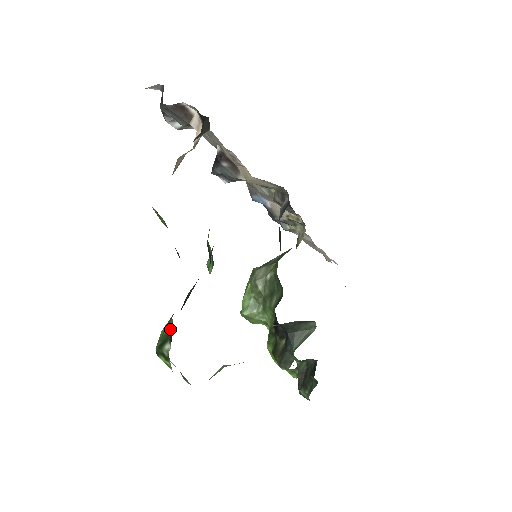
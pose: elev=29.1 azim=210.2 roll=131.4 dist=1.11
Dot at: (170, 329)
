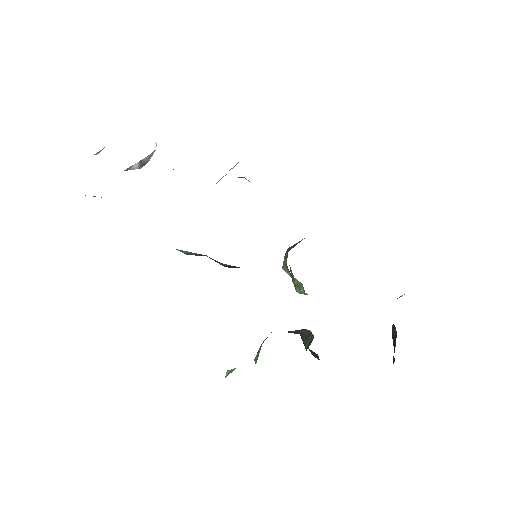
Dot at: occluded
